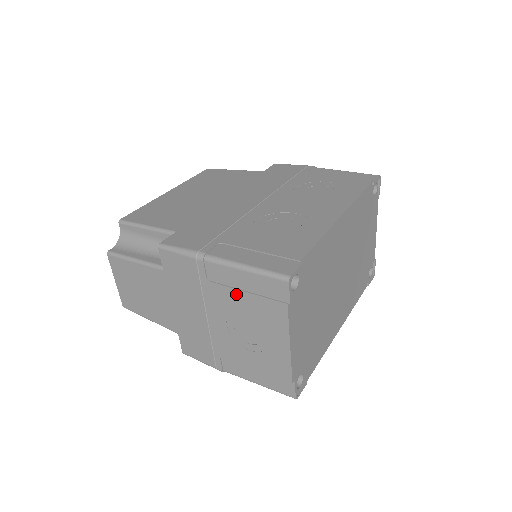
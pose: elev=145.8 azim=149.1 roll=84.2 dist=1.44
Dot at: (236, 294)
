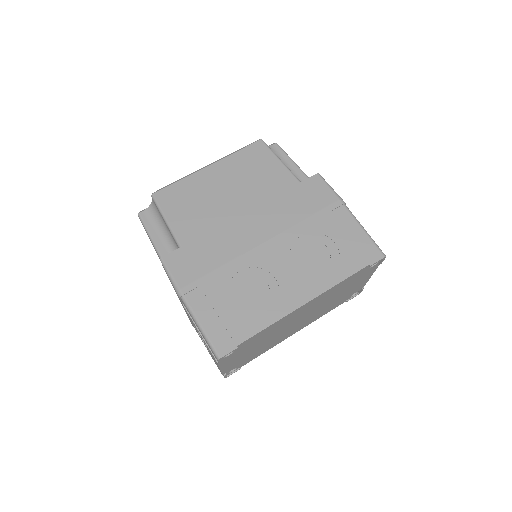
Dot at: (196, 327)
